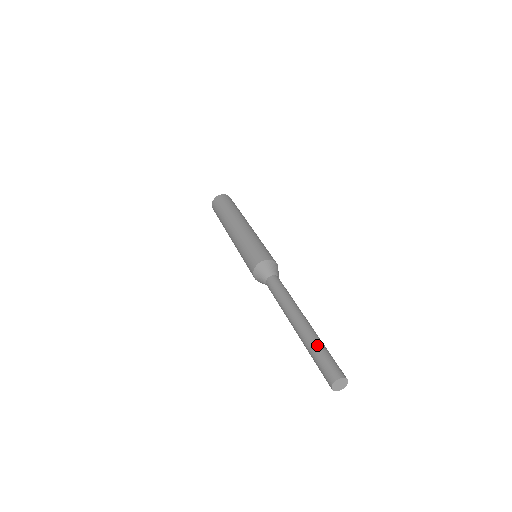
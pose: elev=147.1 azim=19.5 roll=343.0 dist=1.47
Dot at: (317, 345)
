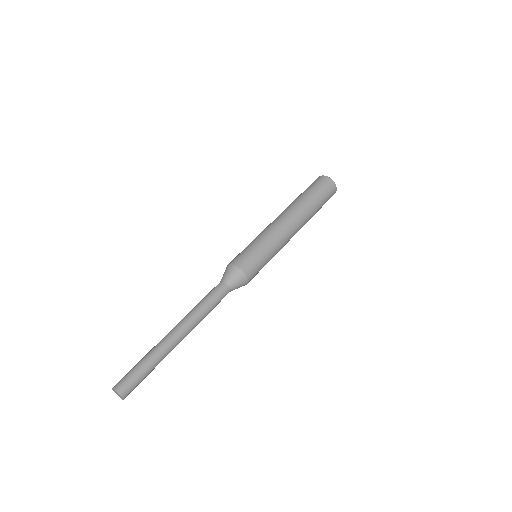
Dot at: (149, 359)
